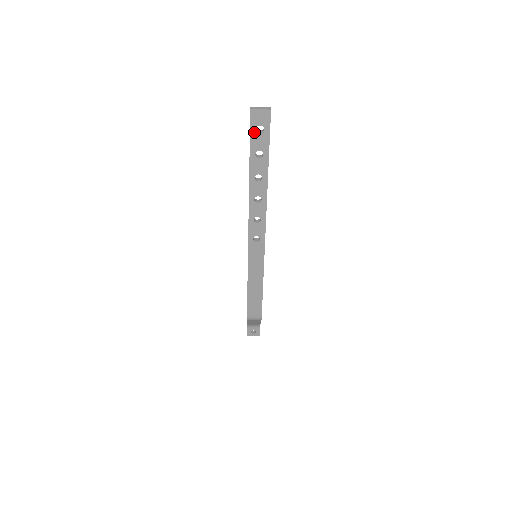
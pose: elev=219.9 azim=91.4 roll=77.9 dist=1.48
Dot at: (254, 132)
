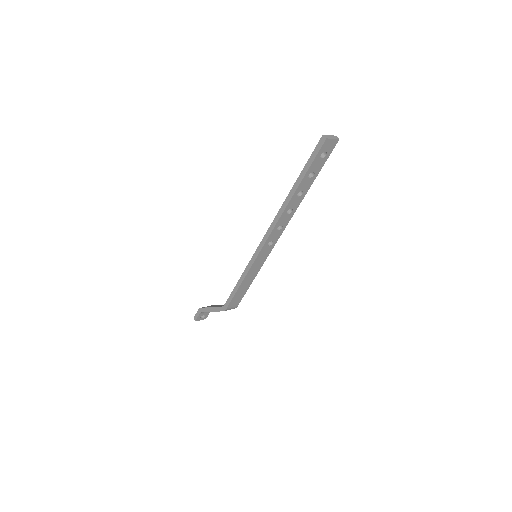
Dot at: (318, 157)
